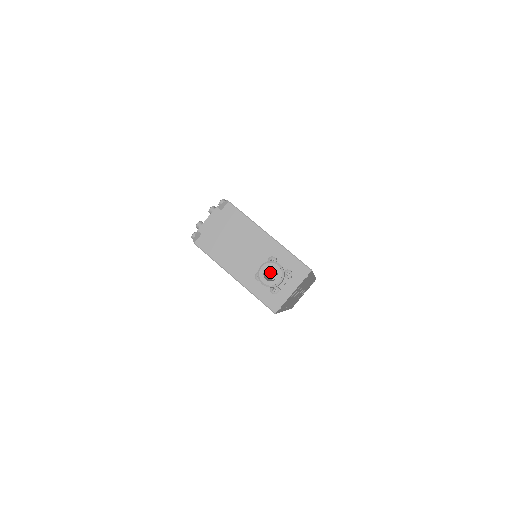
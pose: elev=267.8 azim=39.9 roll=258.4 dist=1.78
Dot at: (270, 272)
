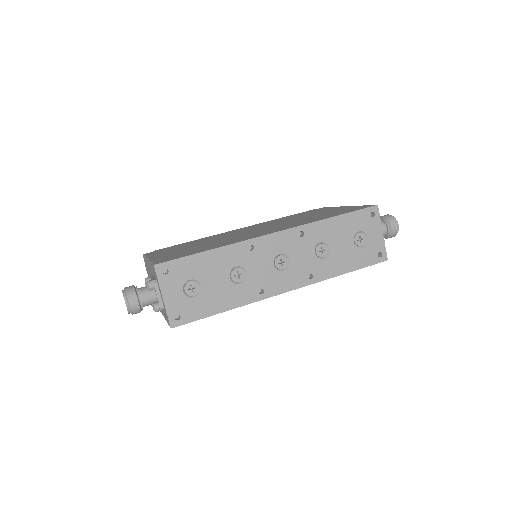
Dot at: occluded
